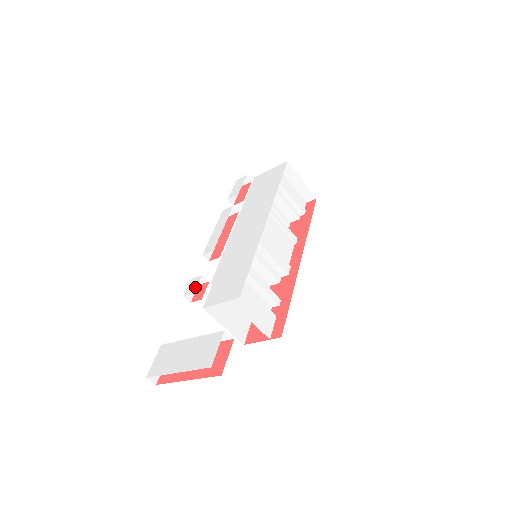
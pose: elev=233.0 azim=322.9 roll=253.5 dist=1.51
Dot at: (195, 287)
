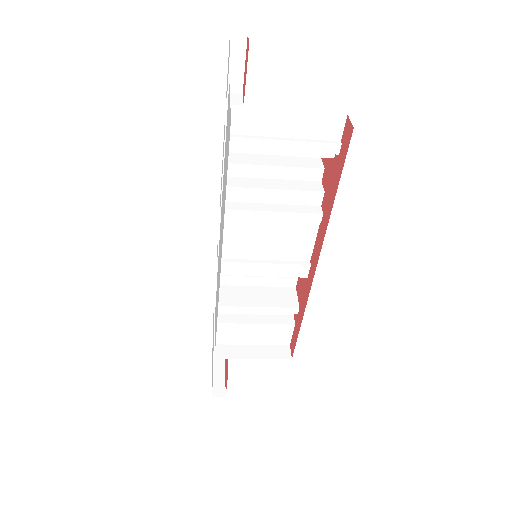
Dot at: occluded
